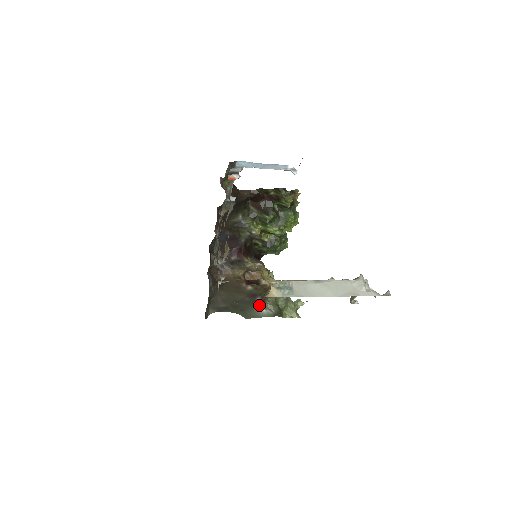
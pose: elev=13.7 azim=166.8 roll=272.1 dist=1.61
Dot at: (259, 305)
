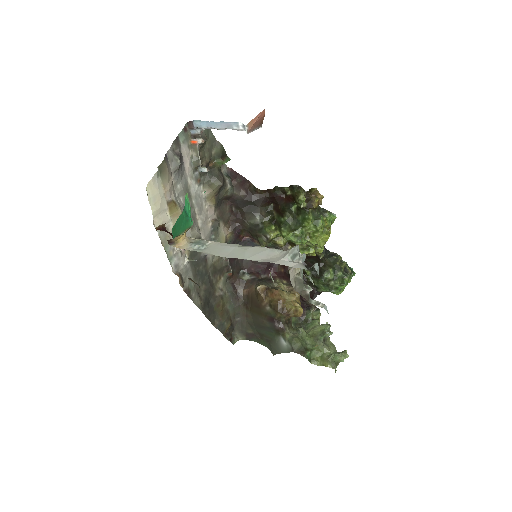
Dot at: (280, 335)
